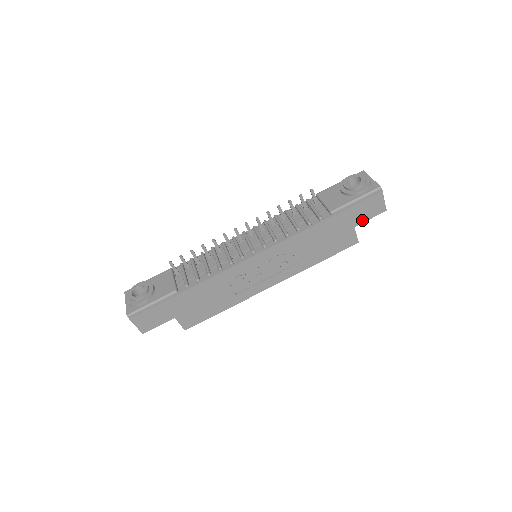
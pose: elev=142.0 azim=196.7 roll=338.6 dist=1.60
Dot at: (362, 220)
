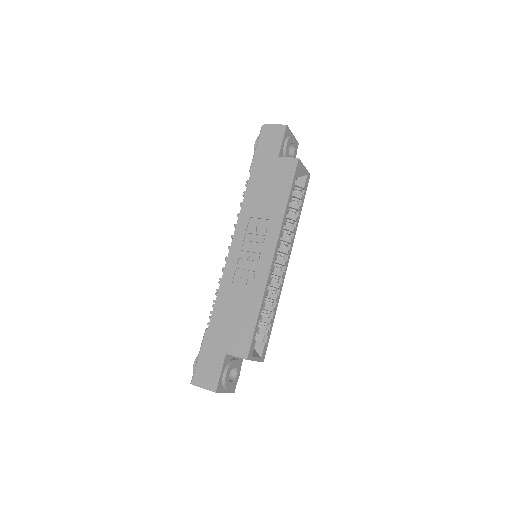
Dot at: (278, 148)
